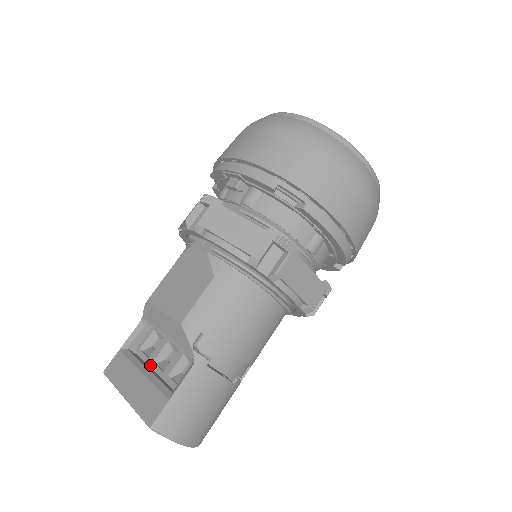
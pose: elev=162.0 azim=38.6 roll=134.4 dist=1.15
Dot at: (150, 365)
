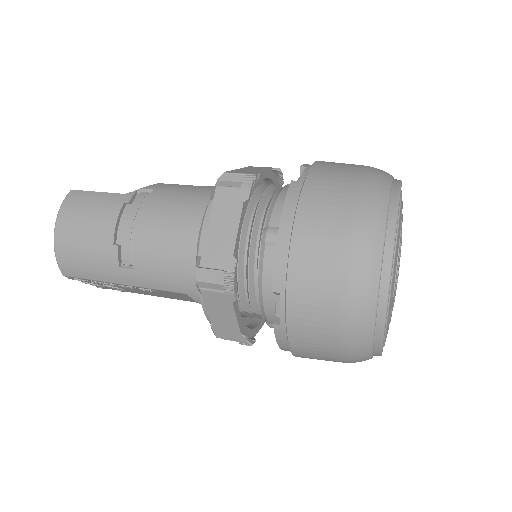
Dot at: occluded
